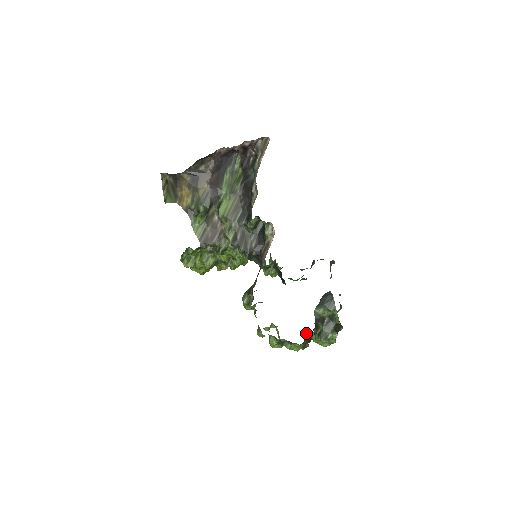
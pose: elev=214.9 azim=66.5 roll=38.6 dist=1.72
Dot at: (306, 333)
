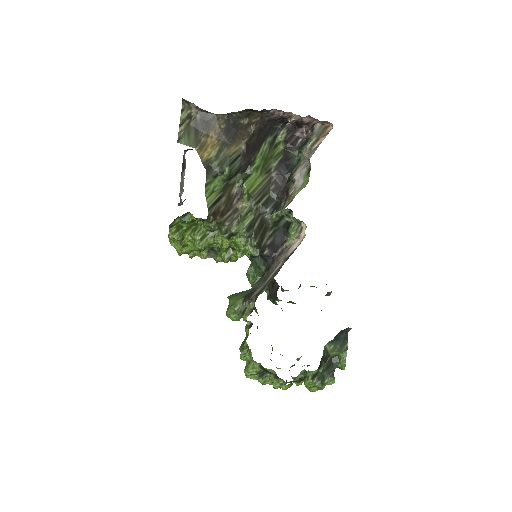
Dot at: (280, 368)
